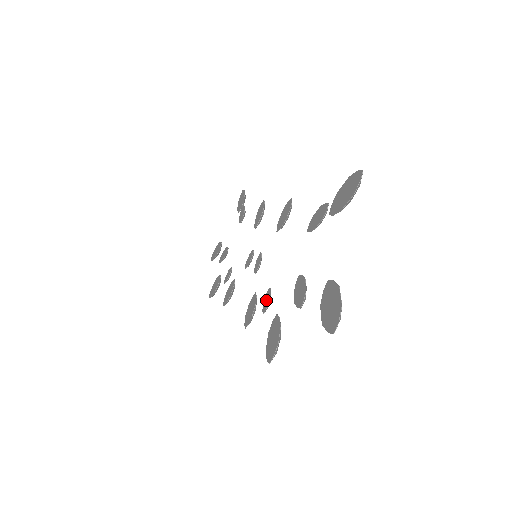
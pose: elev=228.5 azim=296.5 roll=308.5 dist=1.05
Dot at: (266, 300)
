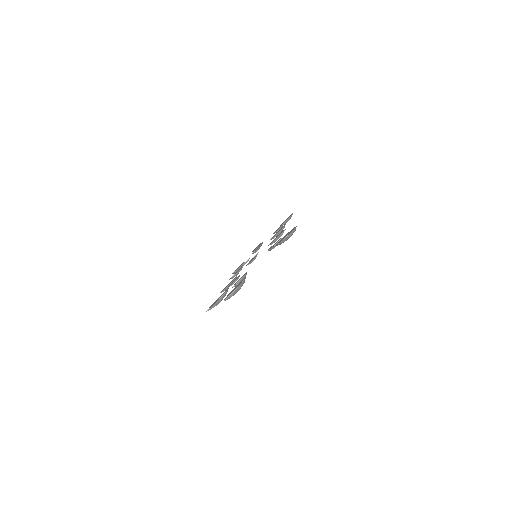
Dot at: (234, 280)
